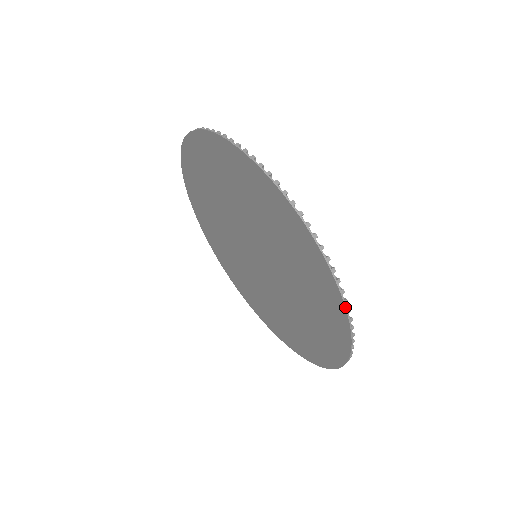
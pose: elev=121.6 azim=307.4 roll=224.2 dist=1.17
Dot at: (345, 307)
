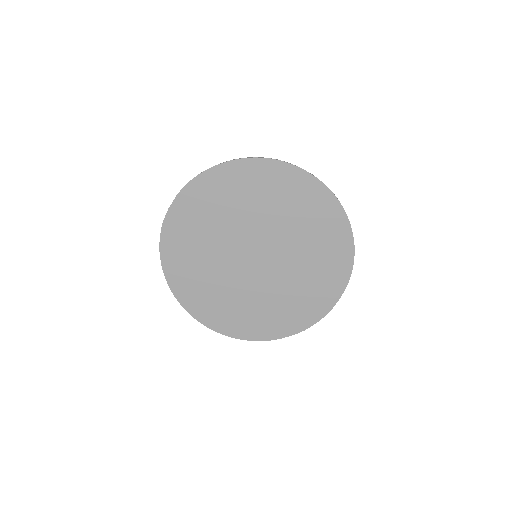
Dot at: (326, 186)
